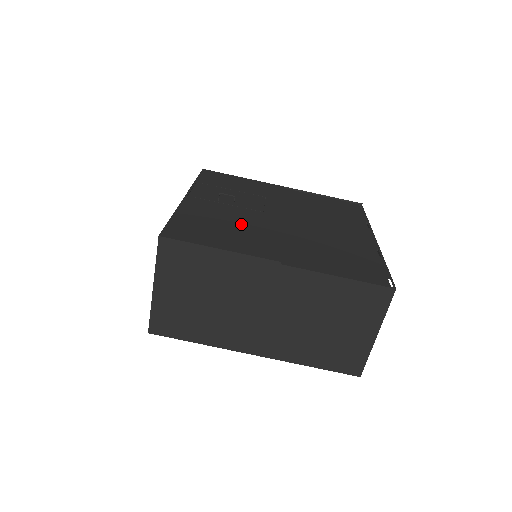
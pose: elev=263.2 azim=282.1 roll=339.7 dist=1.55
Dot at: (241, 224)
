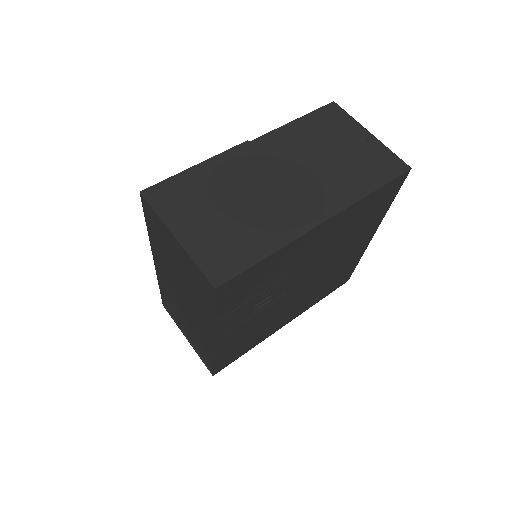
Dot at: occluded
